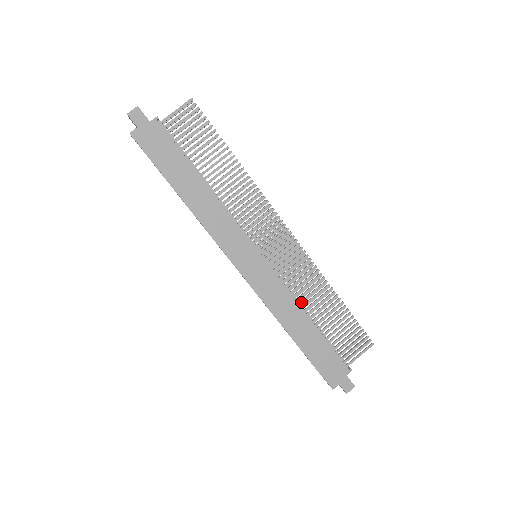
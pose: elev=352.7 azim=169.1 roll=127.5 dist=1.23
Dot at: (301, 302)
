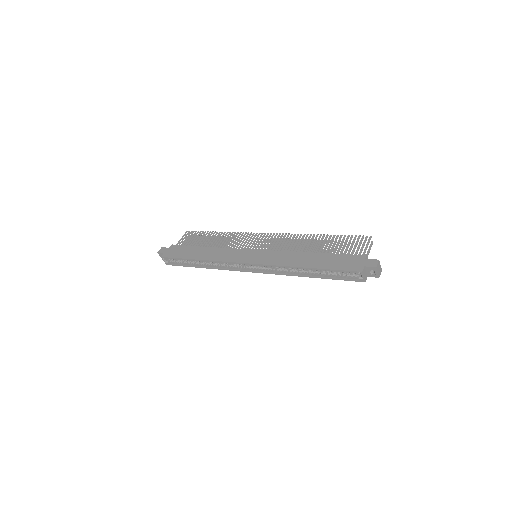
Dot at: (298, 252)
